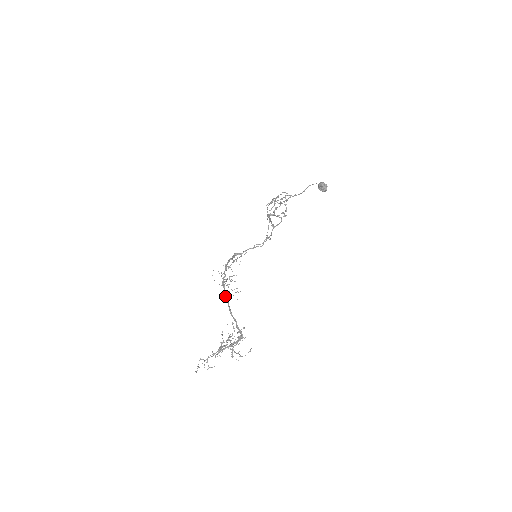
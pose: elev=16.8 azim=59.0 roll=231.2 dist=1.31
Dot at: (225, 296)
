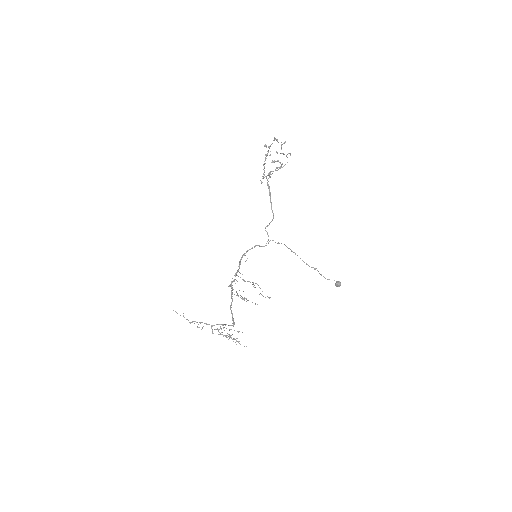
Dot at: (231, 297)
